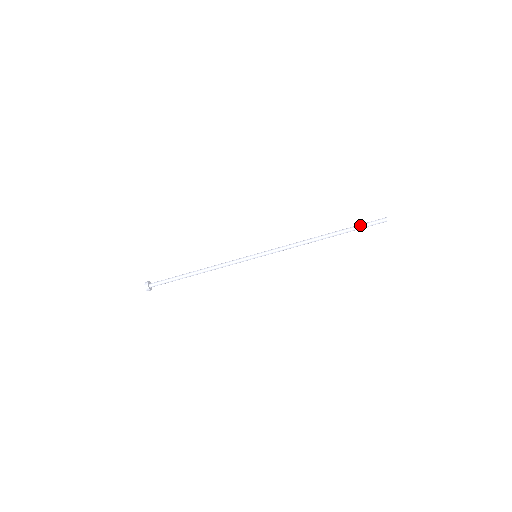
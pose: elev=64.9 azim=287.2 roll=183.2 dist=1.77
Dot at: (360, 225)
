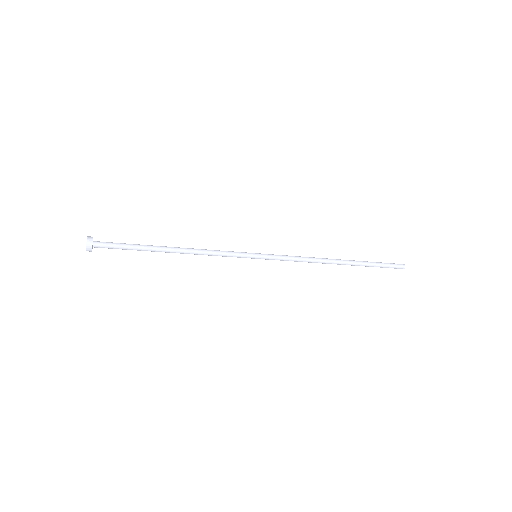
Dot at: (379, 265)
